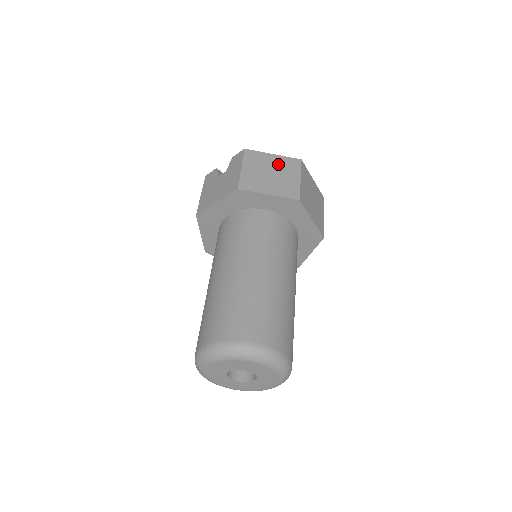
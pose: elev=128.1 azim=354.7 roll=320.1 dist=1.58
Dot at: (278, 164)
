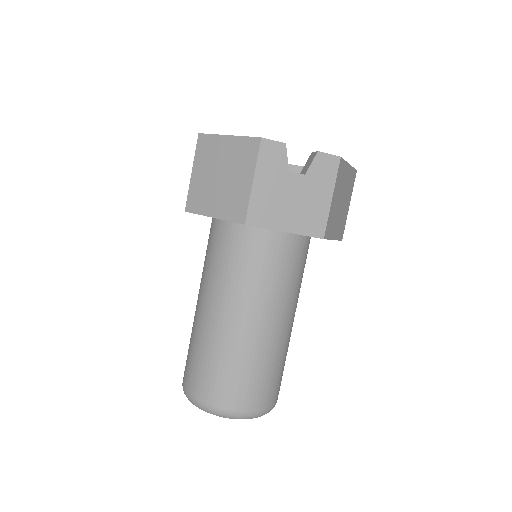
Dot at: (348, 183)
